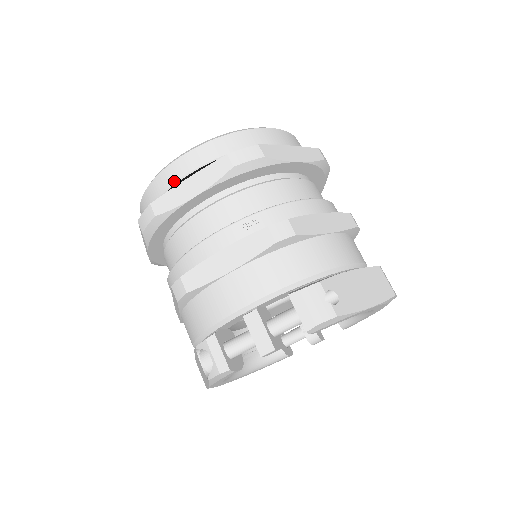
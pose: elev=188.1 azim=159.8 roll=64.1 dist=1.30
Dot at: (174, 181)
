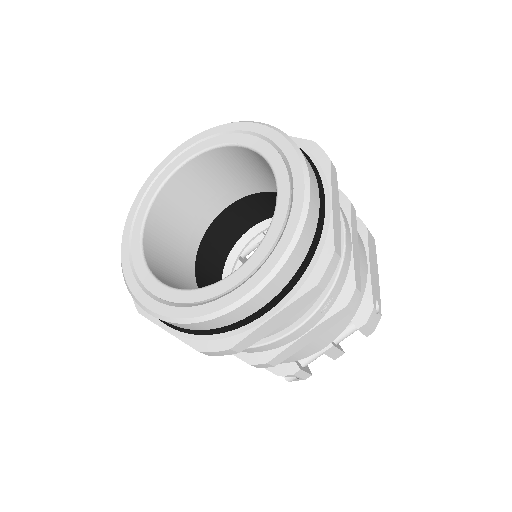
Dot at: (245, 317)
